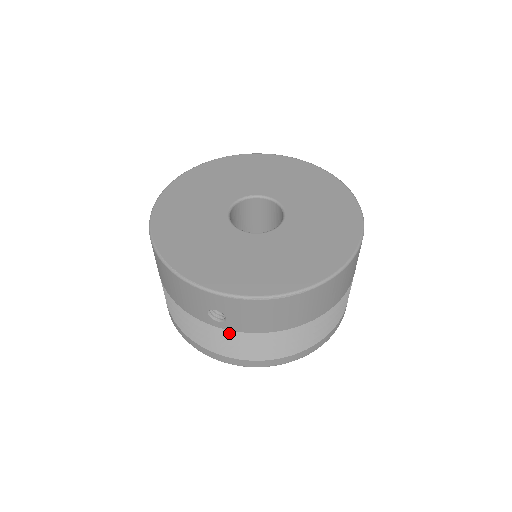
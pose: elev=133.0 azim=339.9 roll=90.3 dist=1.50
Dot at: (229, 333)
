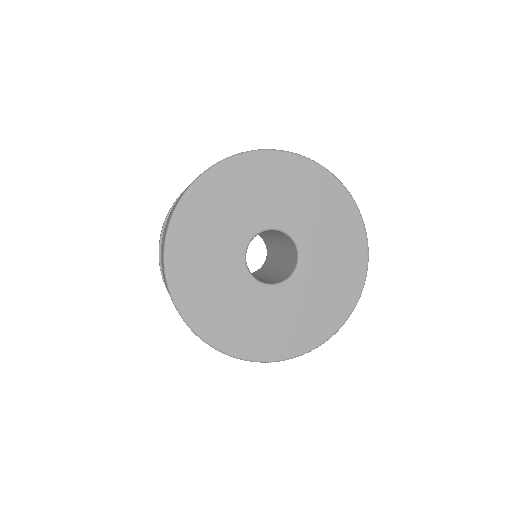
Dot at: occluded
